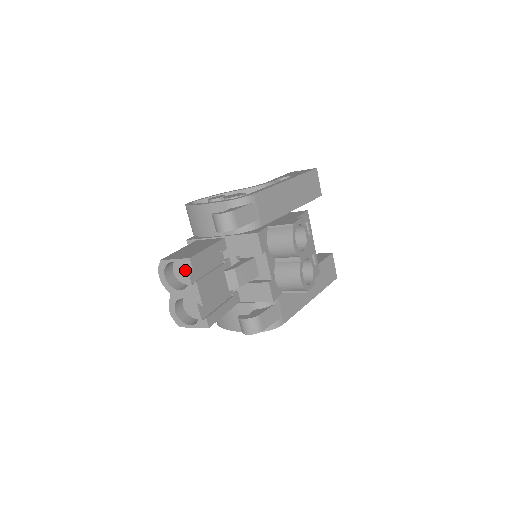
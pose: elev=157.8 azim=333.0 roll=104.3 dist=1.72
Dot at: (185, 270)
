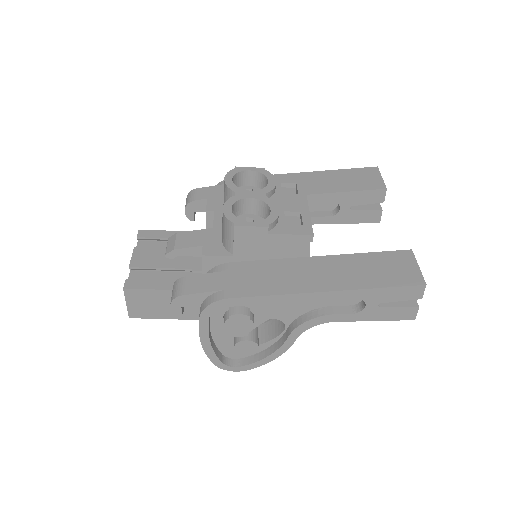
Dot at: occluded
